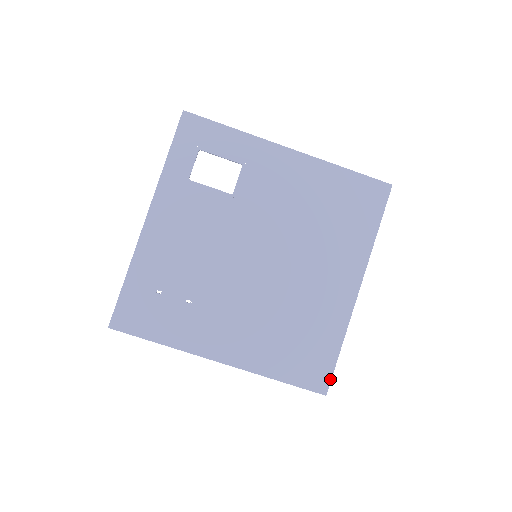
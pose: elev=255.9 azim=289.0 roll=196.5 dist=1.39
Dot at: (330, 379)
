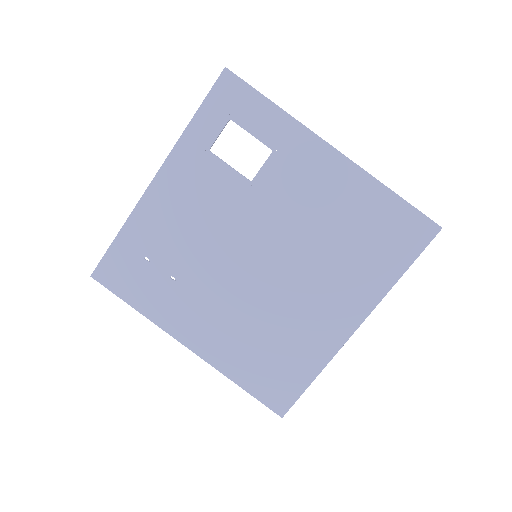
Dot at: (292, 404)
